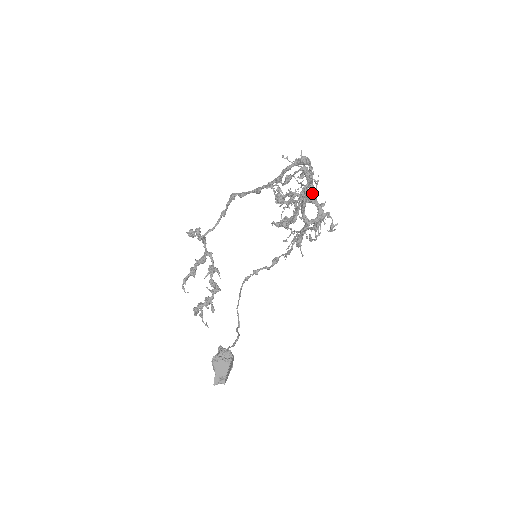
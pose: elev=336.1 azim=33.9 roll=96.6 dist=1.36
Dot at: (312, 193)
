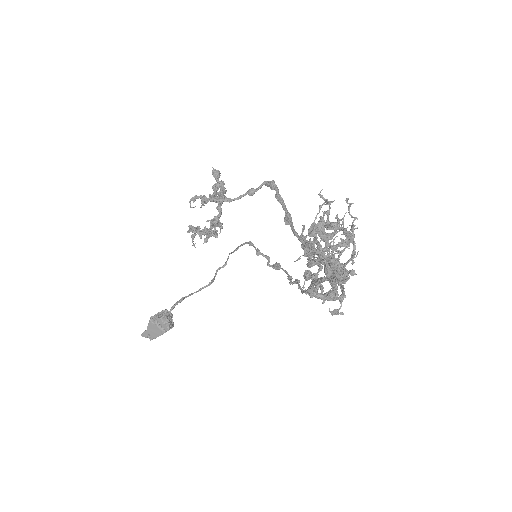
Dot at: occluded
